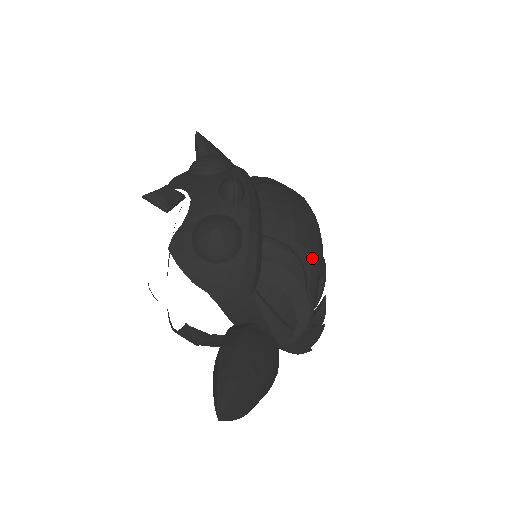
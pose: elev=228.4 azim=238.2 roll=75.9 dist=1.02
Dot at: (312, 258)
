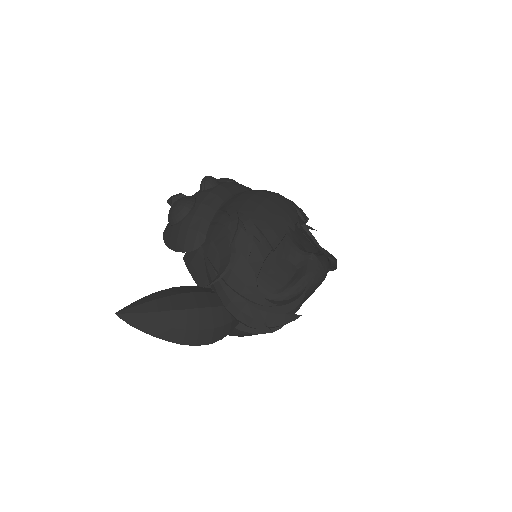
Dot at: (249, 223)
